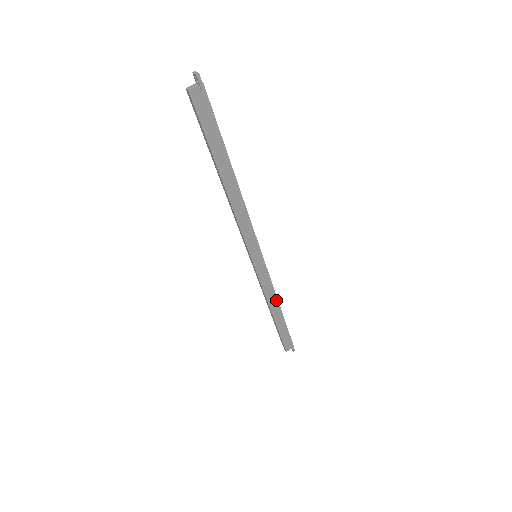
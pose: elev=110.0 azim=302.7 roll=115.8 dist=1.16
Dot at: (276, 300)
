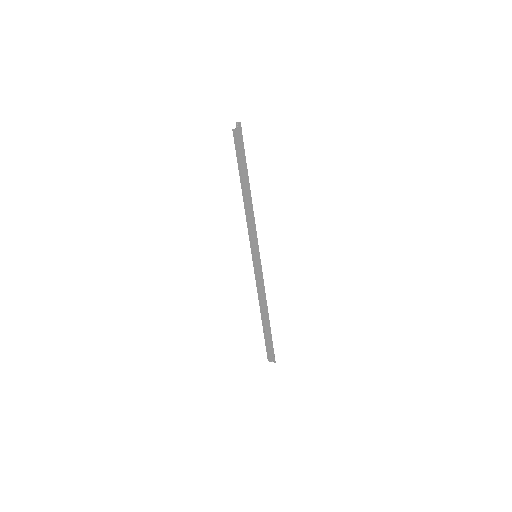
Dot at: (266, 301)
